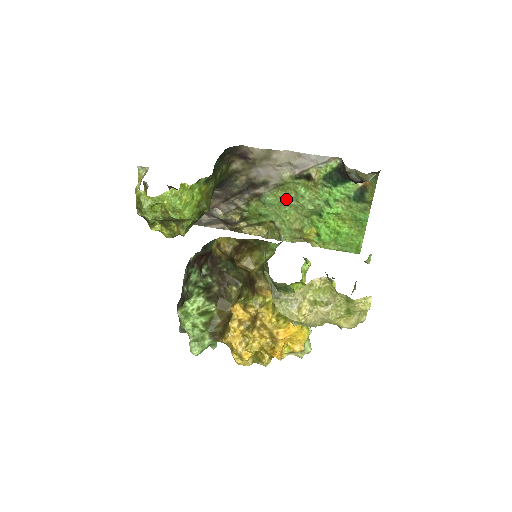
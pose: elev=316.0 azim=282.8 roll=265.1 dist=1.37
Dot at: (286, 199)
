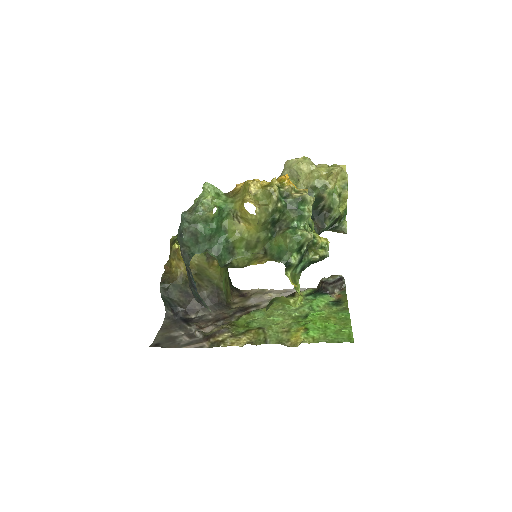
Dot at: (275, 311)
